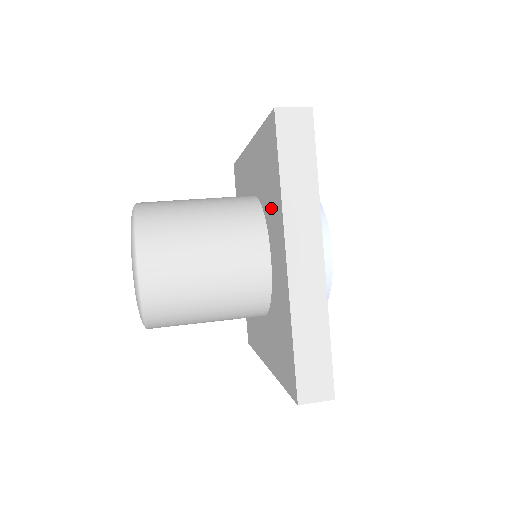
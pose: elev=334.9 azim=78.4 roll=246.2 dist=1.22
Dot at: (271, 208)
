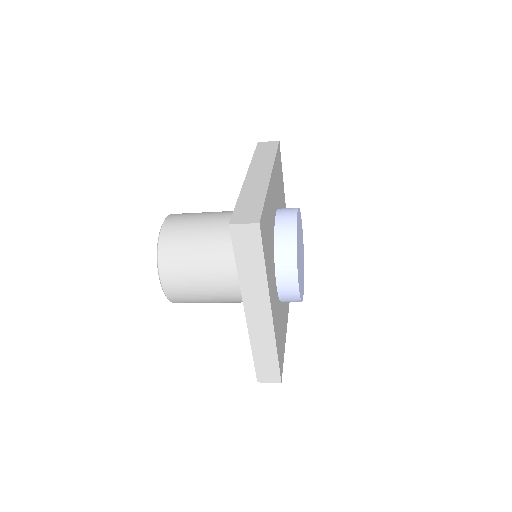
Dot at: occluded
